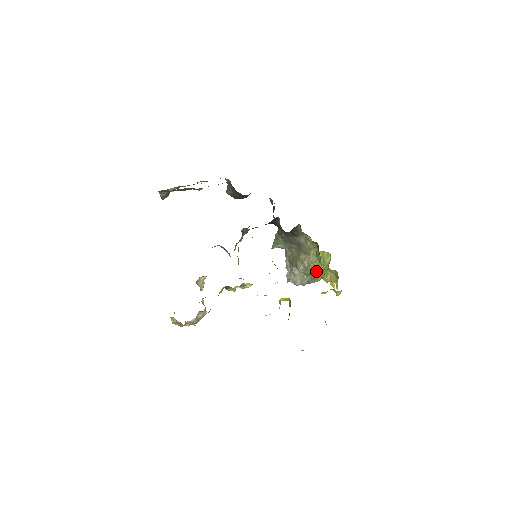
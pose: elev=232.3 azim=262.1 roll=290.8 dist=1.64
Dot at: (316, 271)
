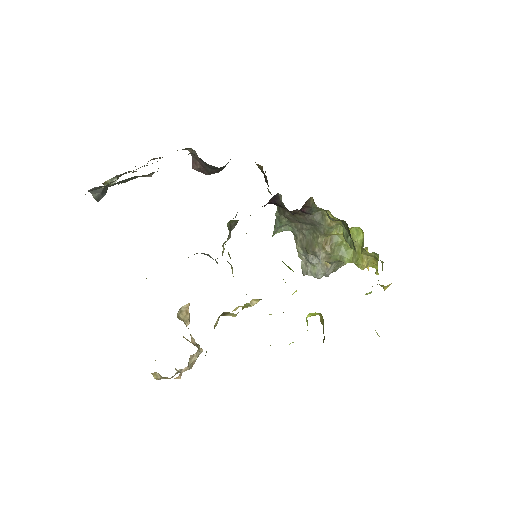
Dot at: (344, 256)
